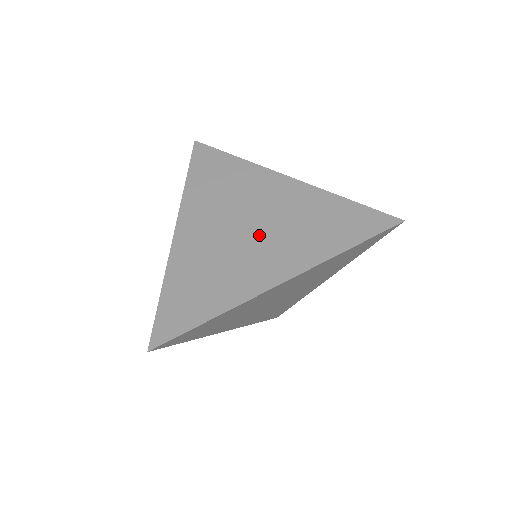
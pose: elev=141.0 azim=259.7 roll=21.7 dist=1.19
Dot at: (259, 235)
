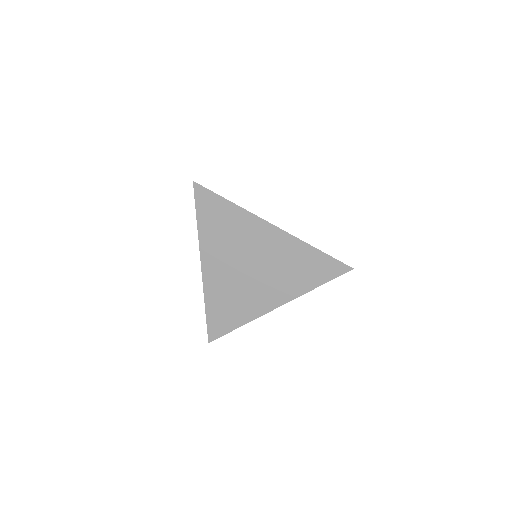
Dot at: (260, 274)
